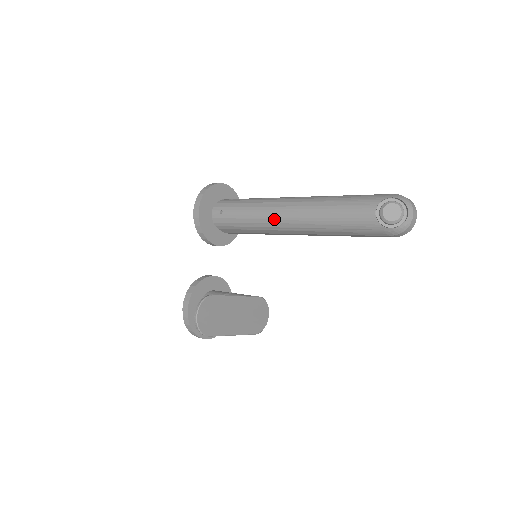
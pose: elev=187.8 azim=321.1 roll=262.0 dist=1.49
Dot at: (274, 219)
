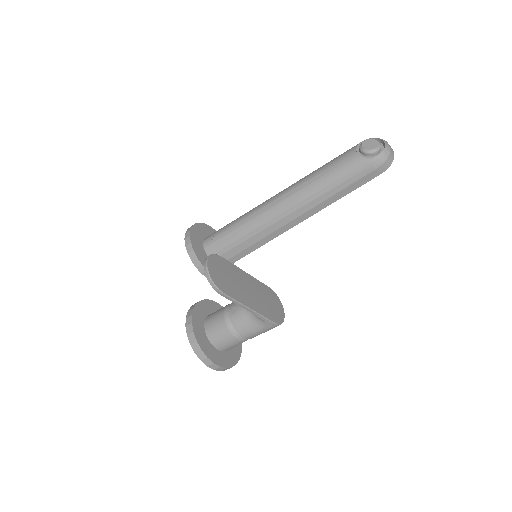
Dot at: (266, 212)
